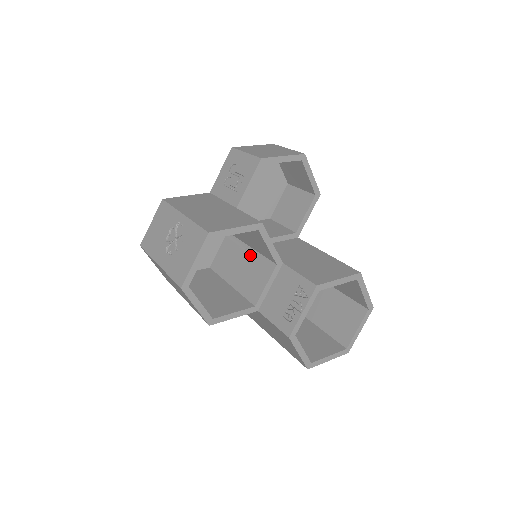
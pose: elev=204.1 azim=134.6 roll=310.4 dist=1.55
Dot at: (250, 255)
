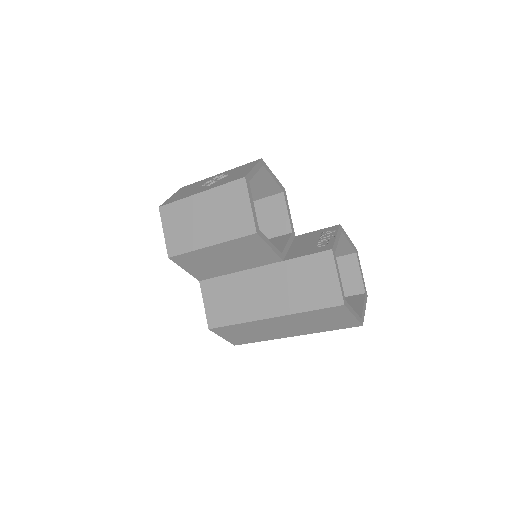
Dot at: occluded
